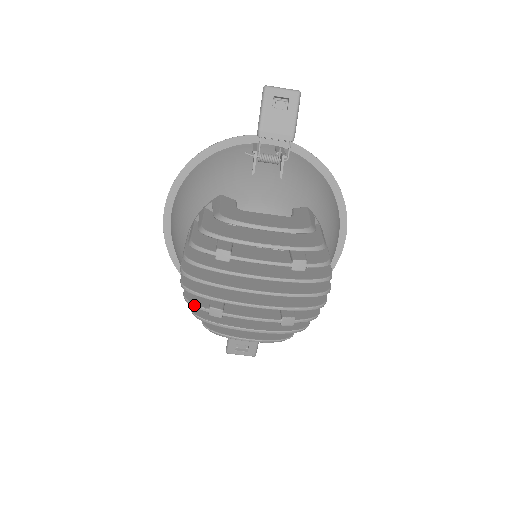
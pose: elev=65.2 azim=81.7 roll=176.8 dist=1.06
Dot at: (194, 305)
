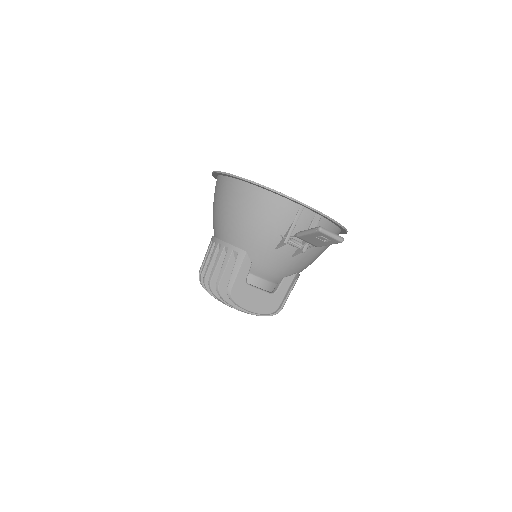
Dot at: occluded
